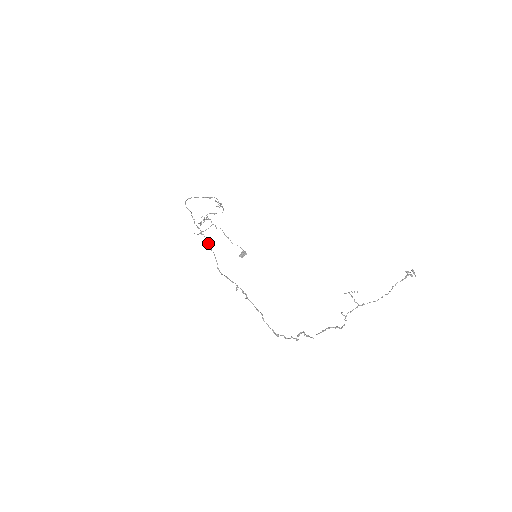
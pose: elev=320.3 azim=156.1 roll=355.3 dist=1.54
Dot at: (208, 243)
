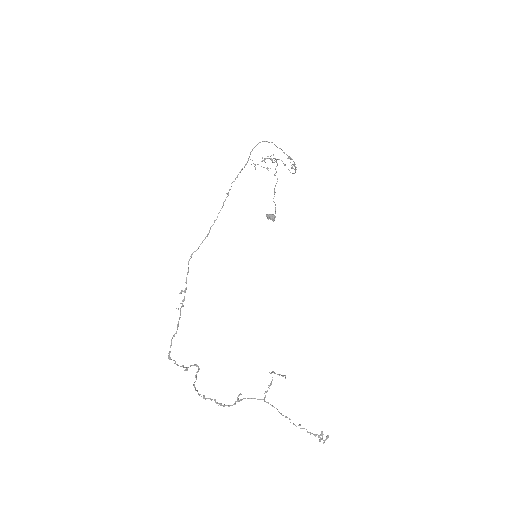
Dot at: occluded
